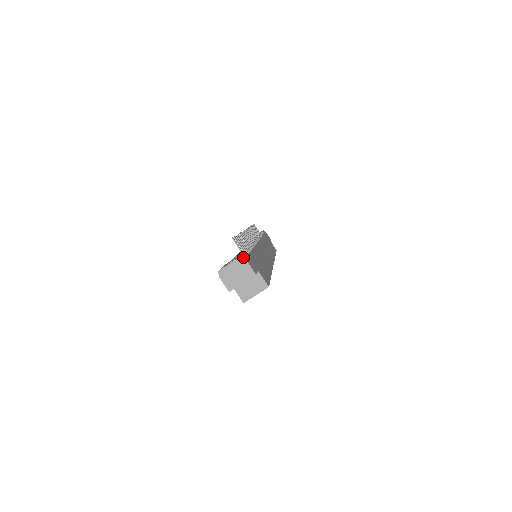
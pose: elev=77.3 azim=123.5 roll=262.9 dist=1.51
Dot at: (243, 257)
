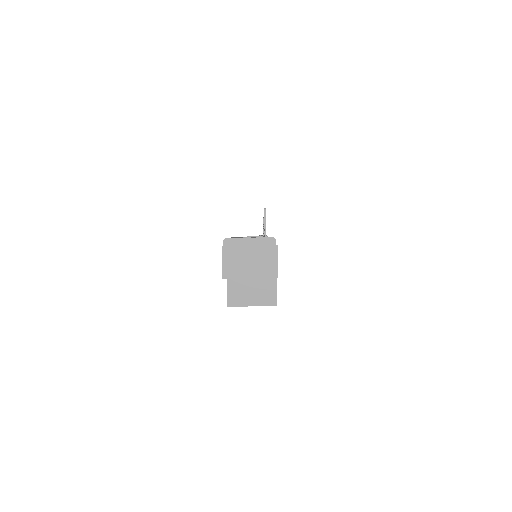
Dot at: (275, 240)
